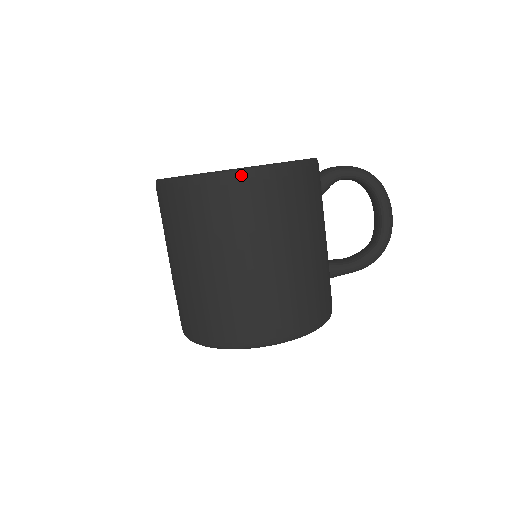
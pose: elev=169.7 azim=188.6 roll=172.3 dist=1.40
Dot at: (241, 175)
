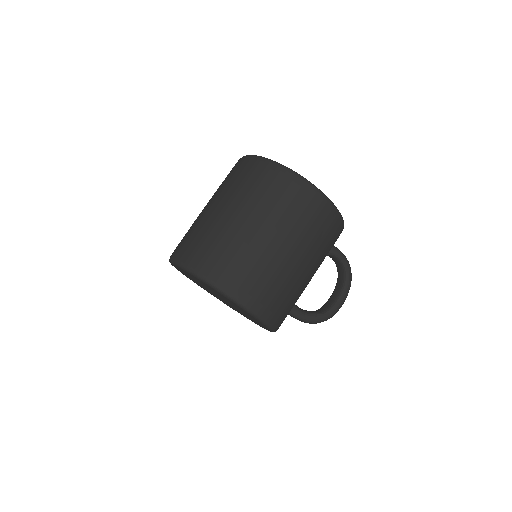
Dot at: (320, 195)
